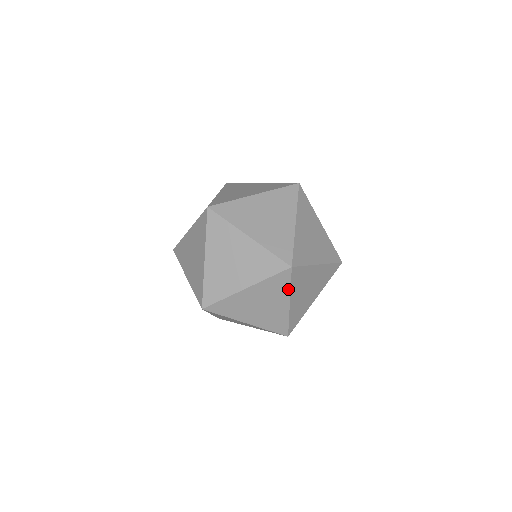
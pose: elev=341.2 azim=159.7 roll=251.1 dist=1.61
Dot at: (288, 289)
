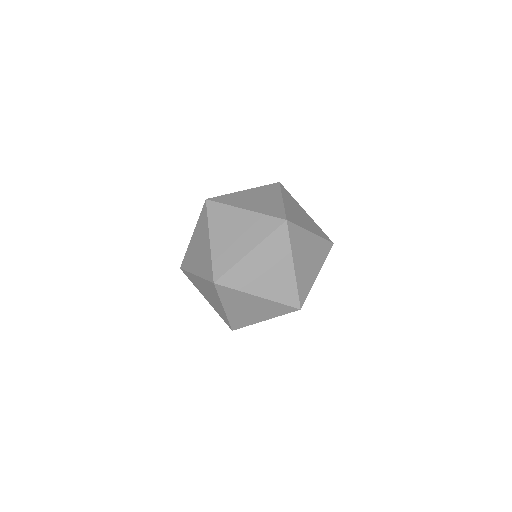
Dot at: (218, 297)
